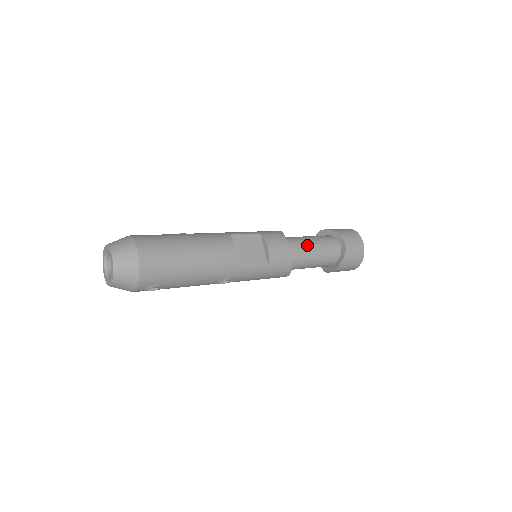
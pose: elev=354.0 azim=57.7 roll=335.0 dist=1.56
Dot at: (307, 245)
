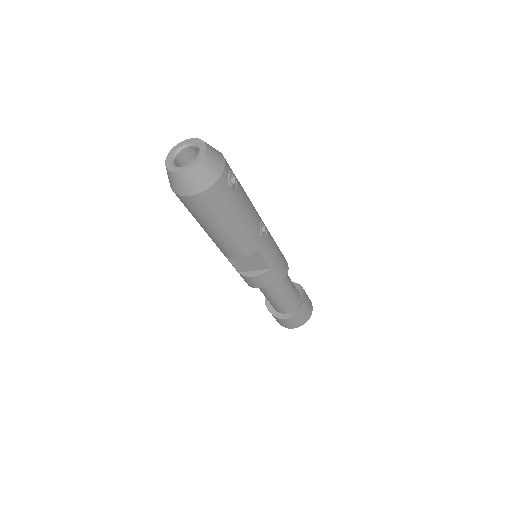
Dot at: occluded
